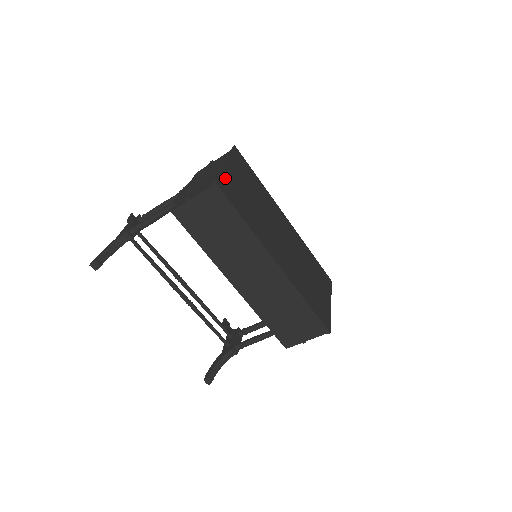
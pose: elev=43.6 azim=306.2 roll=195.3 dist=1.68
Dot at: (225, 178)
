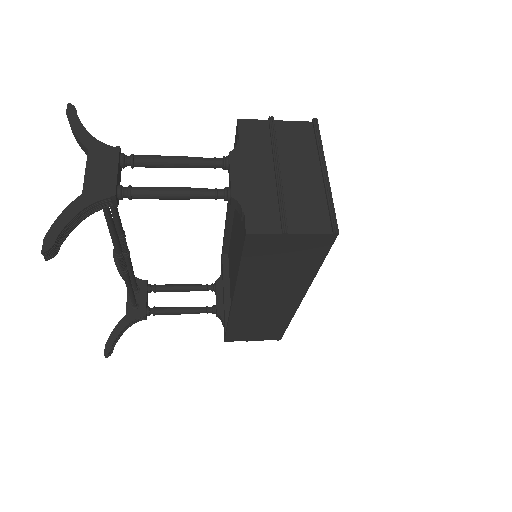
Dot at: occluded
